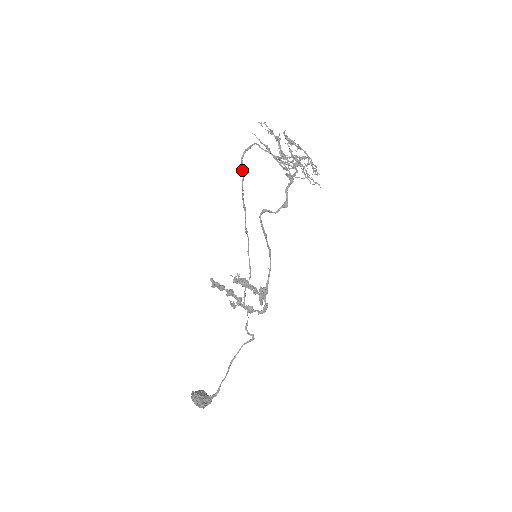
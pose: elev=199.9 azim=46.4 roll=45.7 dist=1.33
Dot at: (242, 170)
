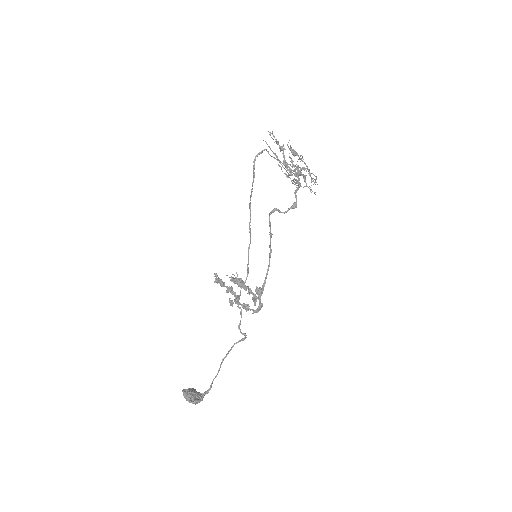
Dot at: (253, 172)
